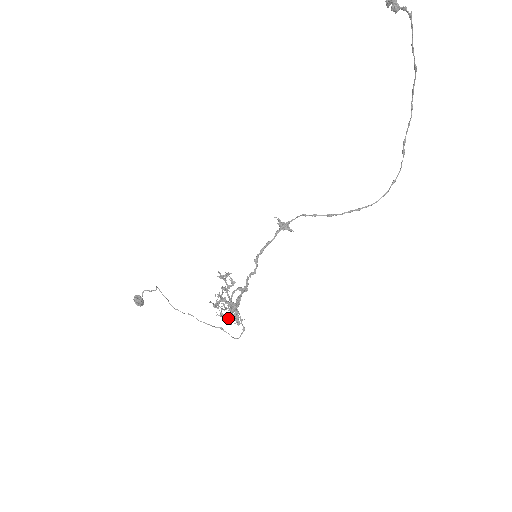
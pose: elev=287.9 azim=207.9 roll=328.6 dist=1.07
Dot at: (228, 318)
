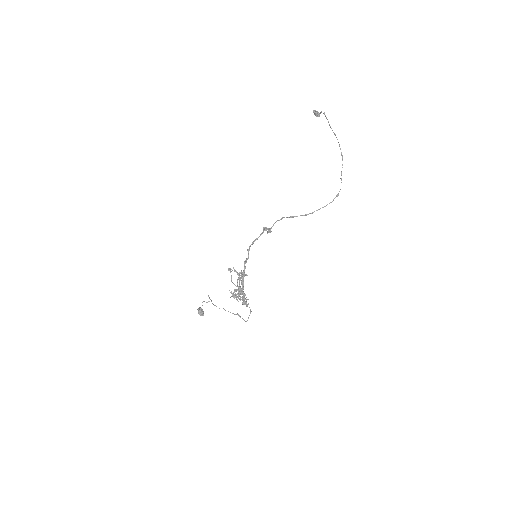
Dot at: (236, 297)
